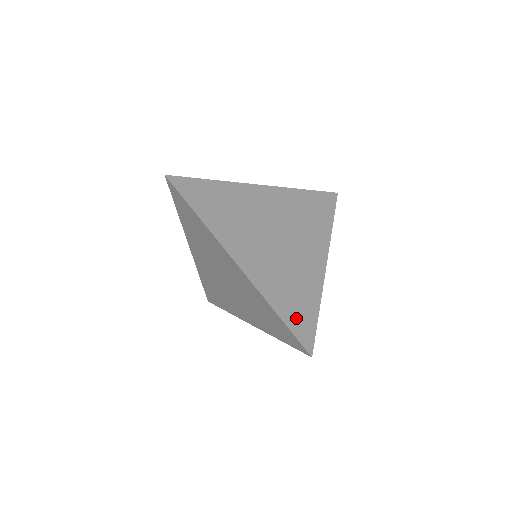
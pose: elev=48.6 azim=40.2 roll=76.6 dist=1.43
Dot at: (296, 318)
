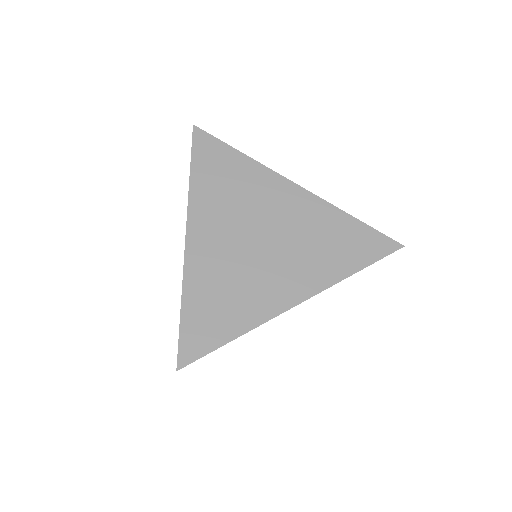
Dot at: (198, 325)
